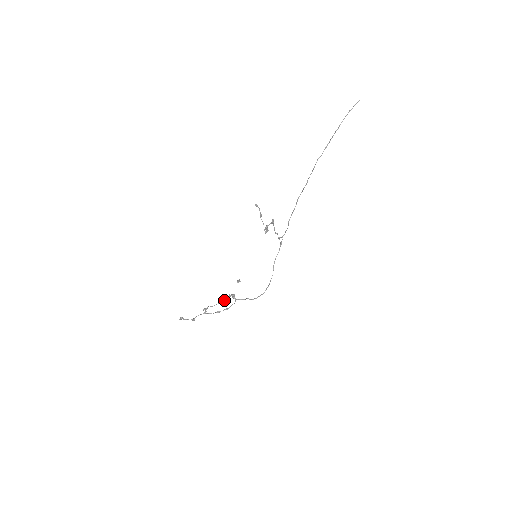
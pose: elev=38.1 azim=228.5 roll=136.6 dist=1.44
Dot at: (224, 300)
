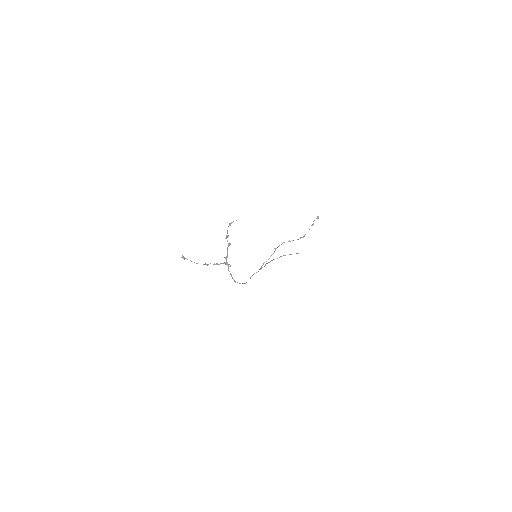
Dot at: (208, 264)
